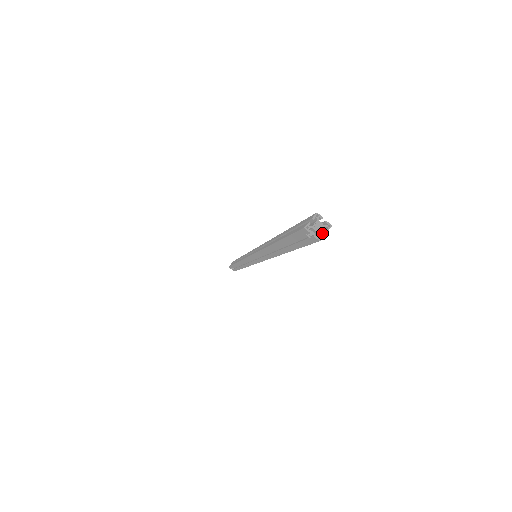
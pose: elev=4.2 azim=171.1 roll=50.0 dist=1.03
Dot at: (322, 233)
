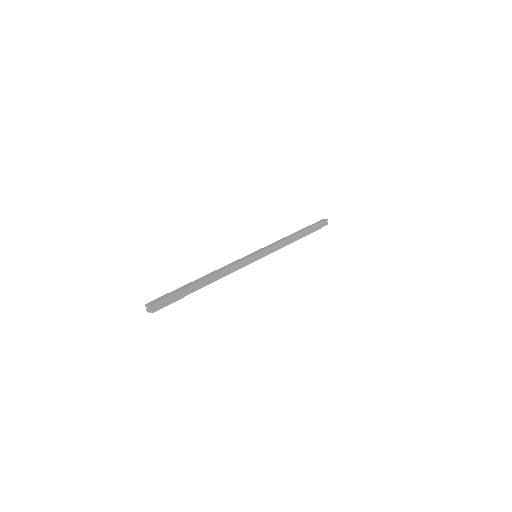
Dot at: (156, 306)
